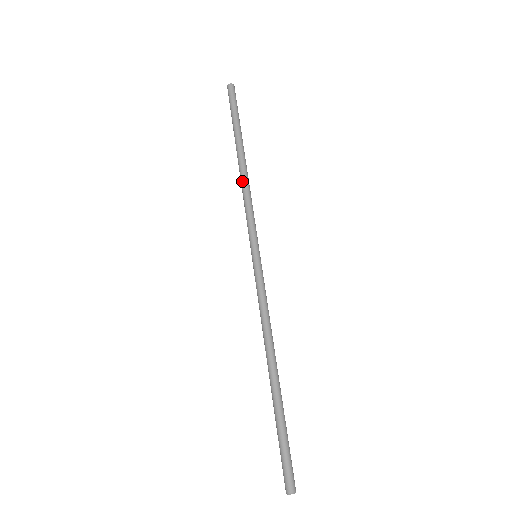
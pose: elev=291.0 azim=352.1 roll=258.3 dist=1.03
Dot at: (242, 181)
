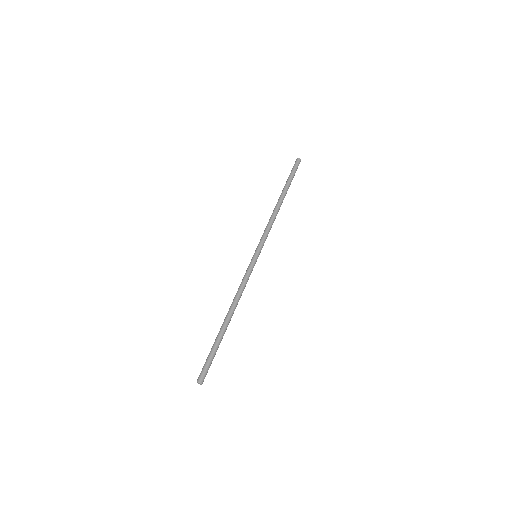
Dot at: (274, 213)
